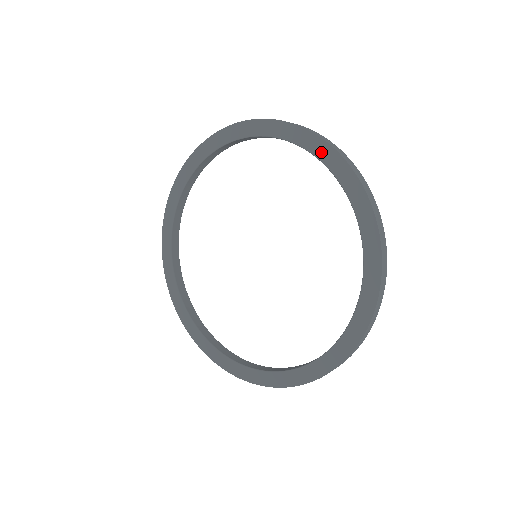
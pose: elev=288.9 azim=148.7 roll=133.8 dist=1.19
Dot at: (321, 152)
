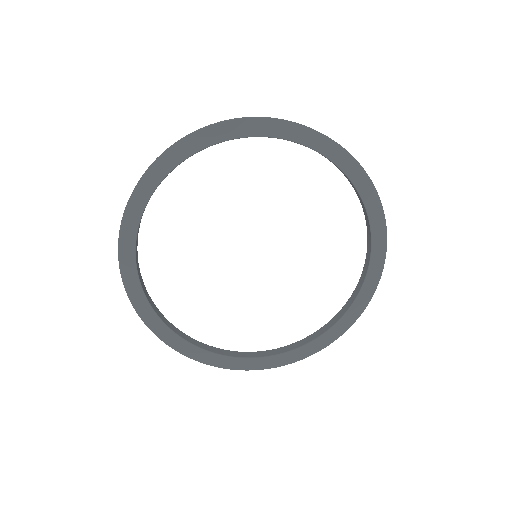
Dot at: (318, 144)
